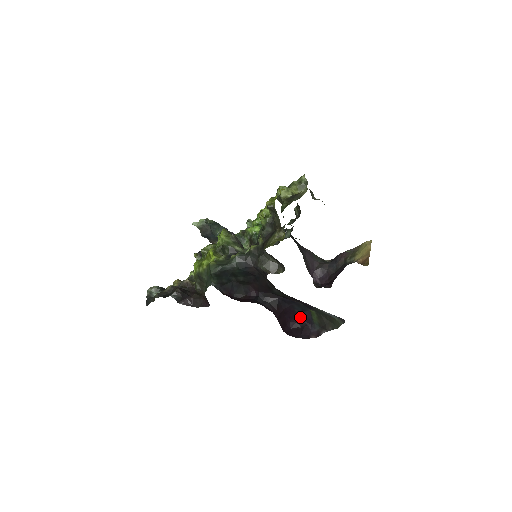
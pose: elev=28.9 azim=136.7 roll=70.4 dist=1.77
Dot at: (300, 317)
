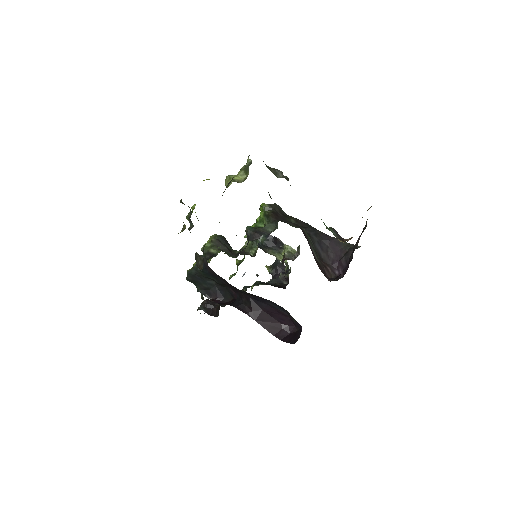
Dot at: occluded
